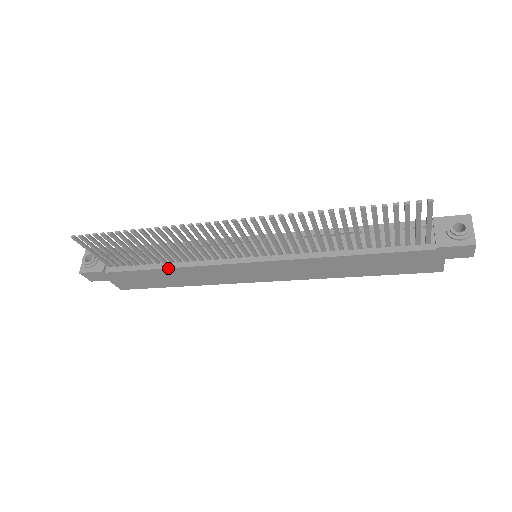
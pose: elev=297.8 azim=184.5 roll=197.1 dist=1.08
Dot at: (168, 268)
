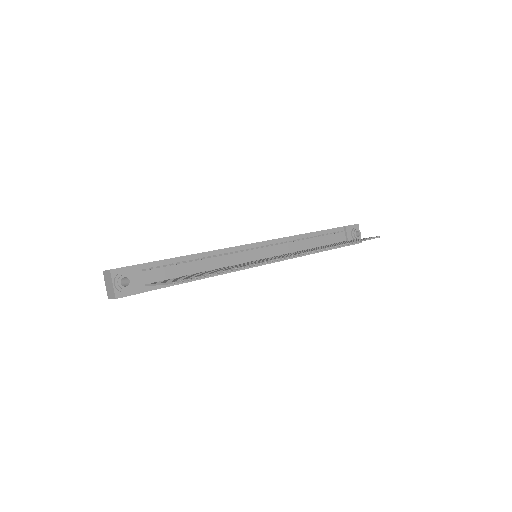
Dot at: (204, 278)
